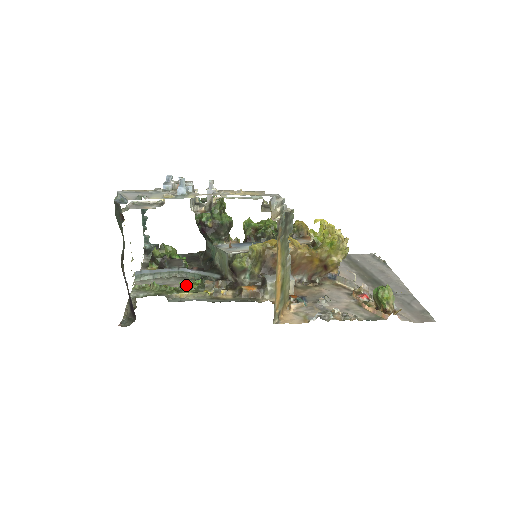
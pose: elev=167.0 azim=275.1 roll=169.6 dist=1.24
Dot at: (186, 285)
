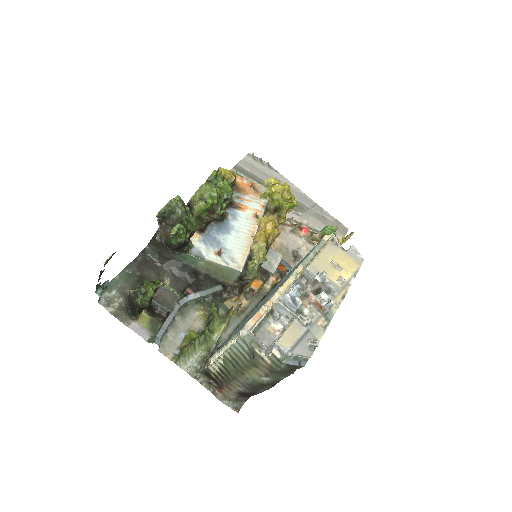
Dot at: (212, 320)
